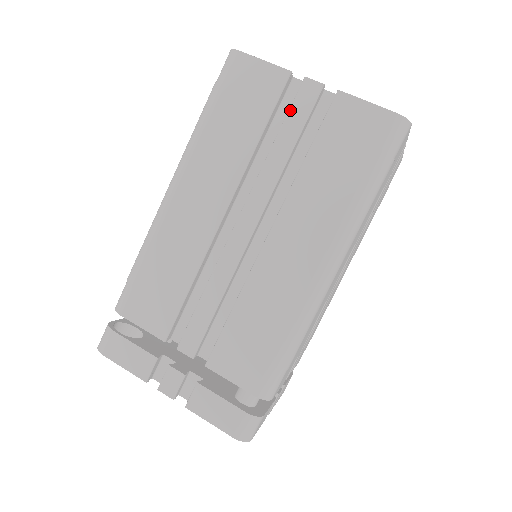
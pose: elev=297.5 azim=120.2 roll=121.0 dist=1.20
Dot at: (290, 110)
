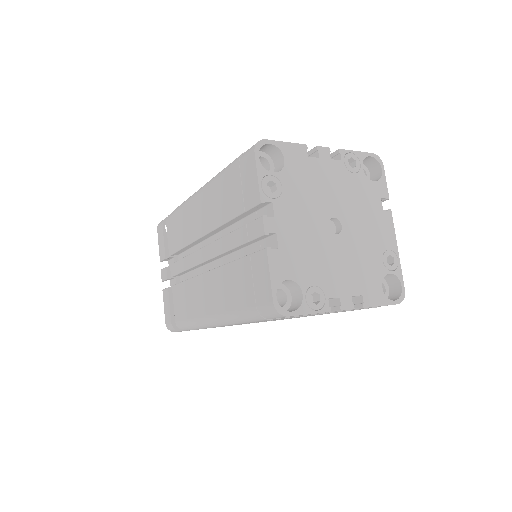
Dot at: (247, 225)
